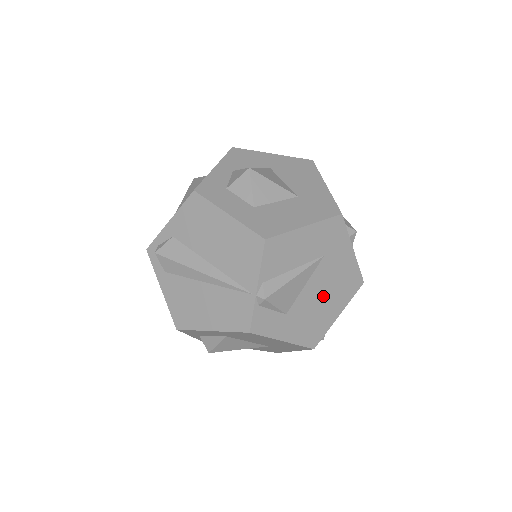
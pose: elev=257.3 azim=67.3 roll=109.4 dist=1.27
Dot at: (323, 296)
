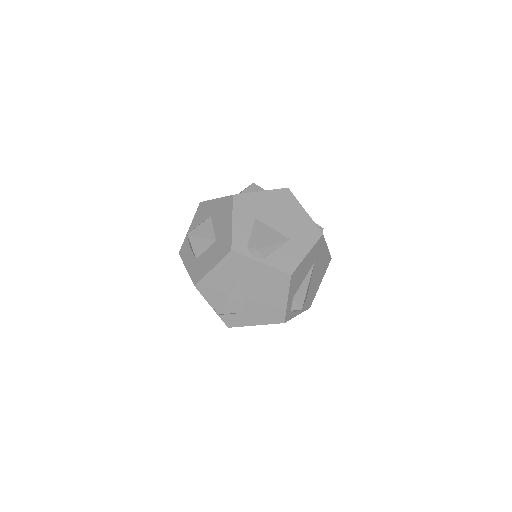
Dot at: (262, 295)
